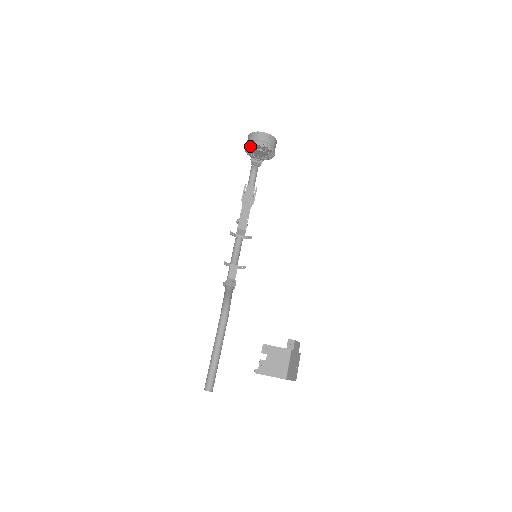
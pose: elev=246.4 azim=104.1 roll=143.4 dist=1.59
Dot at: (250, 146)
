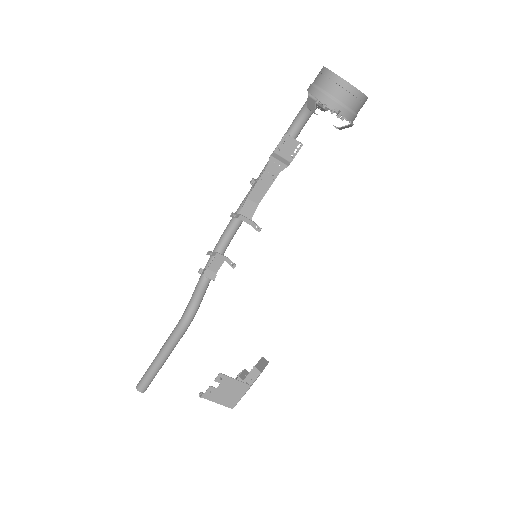
Dot at: occluded
